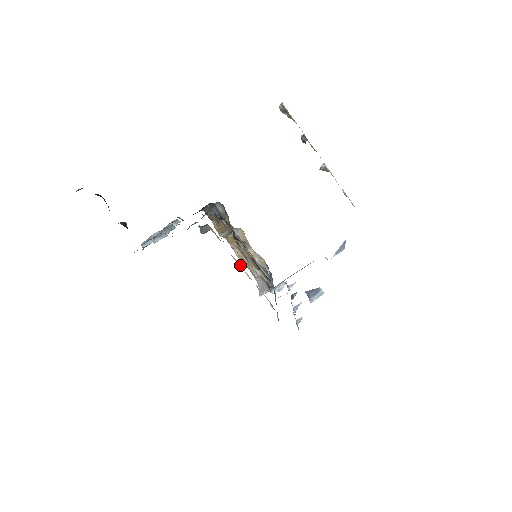
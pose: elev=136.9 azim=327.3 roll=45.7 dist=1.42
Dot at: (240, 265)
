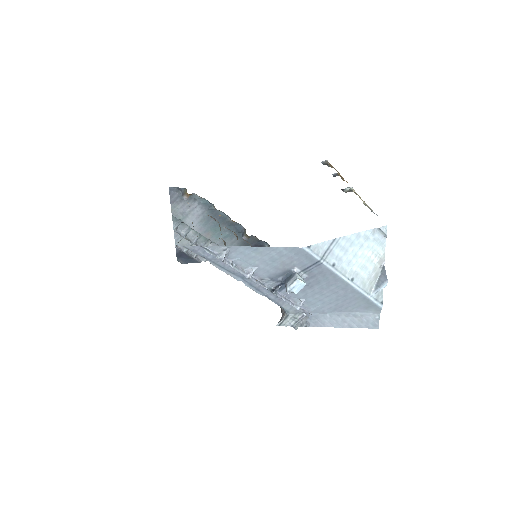
Dot at: occluded
